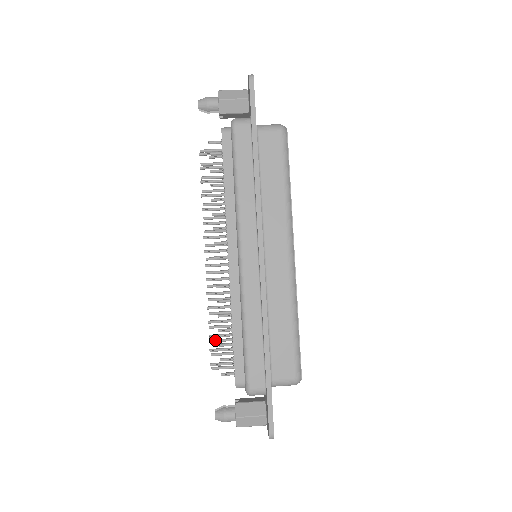
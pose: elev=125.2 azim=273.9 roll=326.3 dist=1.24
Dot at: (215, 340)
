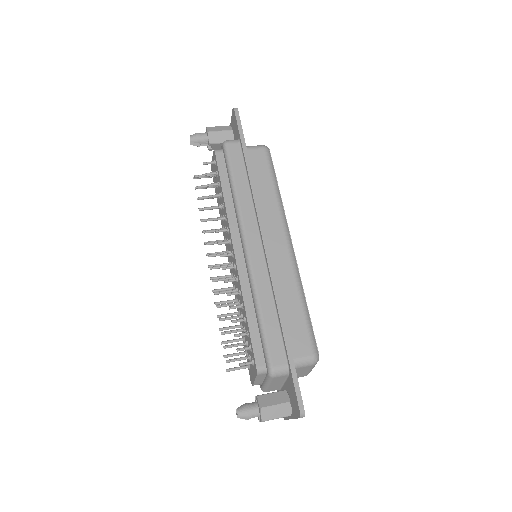
Dot at: (226, 341)
